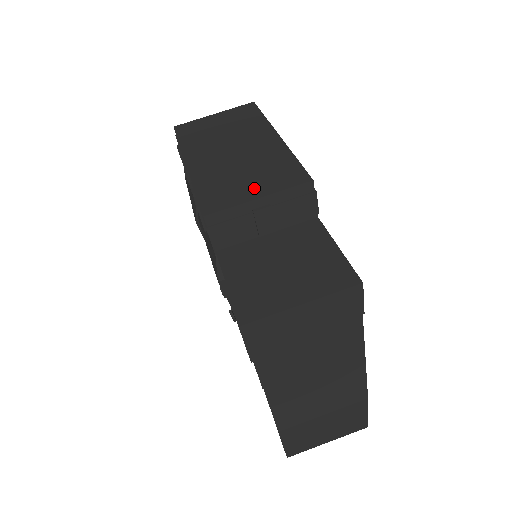
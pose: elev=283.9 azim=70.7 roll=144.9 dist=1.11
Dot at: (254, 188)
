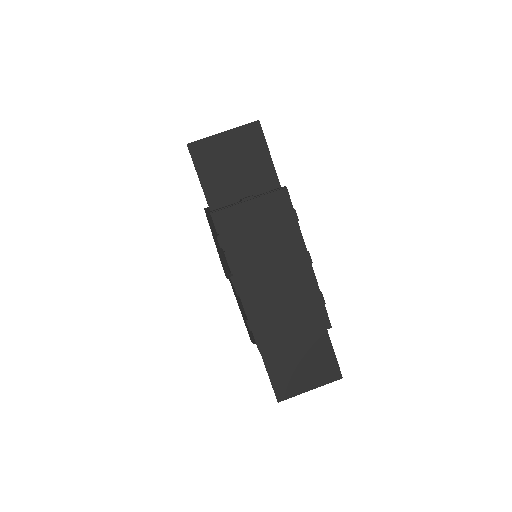
Dot at: (293, 329)
